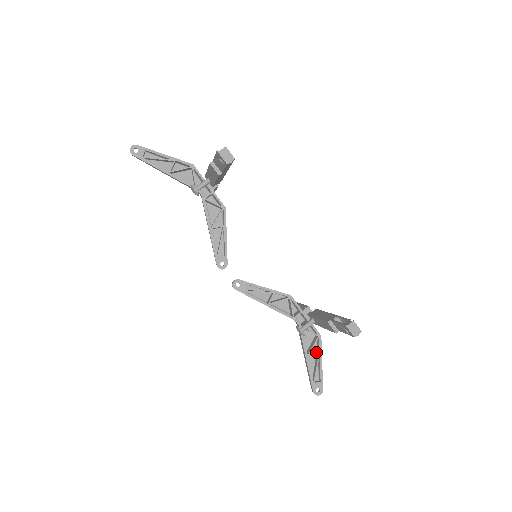
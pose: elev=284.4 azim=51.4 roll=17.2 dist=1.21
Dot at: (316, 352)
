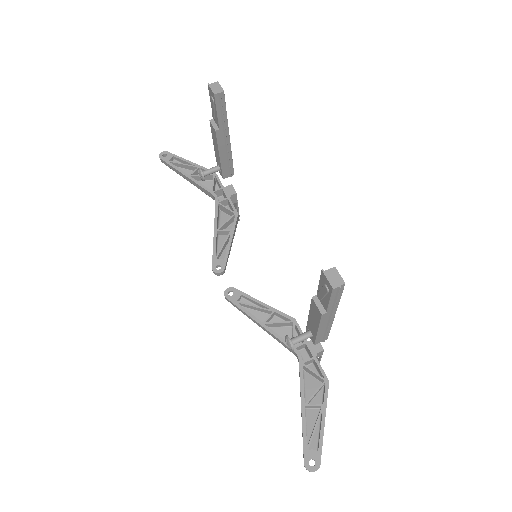
Dot at: (319, 404)
